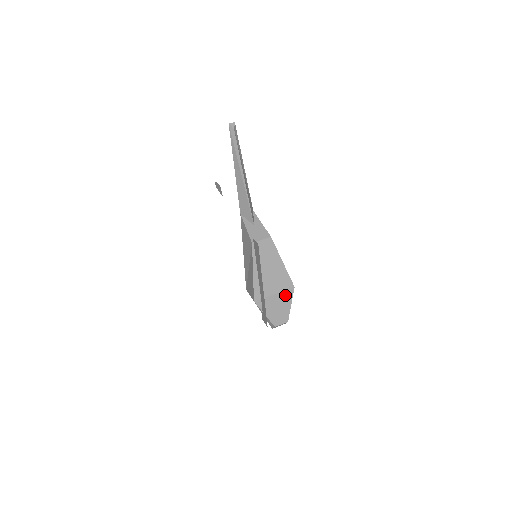
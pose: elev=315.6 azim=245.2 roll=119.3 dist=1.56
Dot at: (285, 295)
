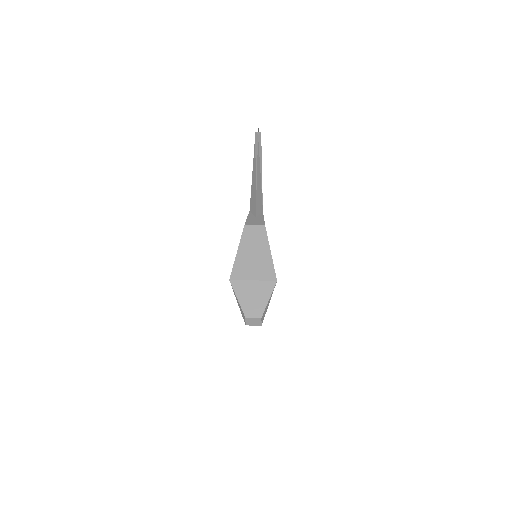
Dot at: (265, 286)
